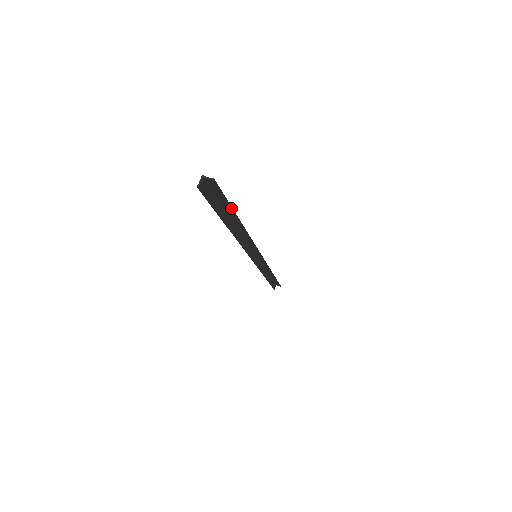
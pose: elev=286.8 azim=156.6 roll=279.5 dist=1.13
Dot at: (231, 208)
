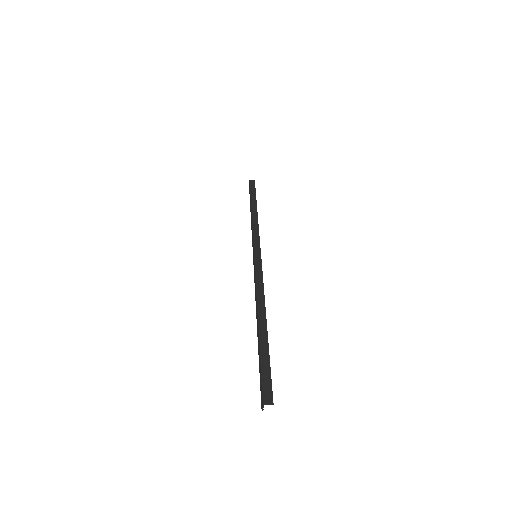
Dot at: occluded
